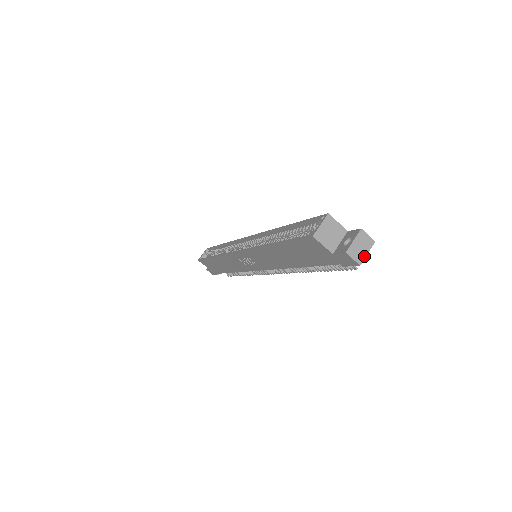
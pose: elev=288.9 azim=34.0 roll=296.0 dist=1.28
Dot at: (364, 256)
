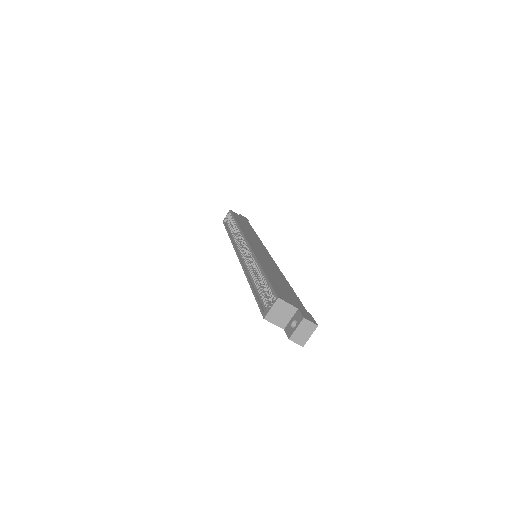
Dot at: (307, 339)
